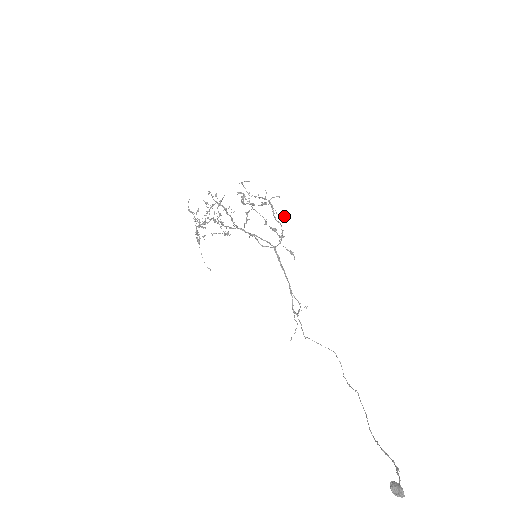
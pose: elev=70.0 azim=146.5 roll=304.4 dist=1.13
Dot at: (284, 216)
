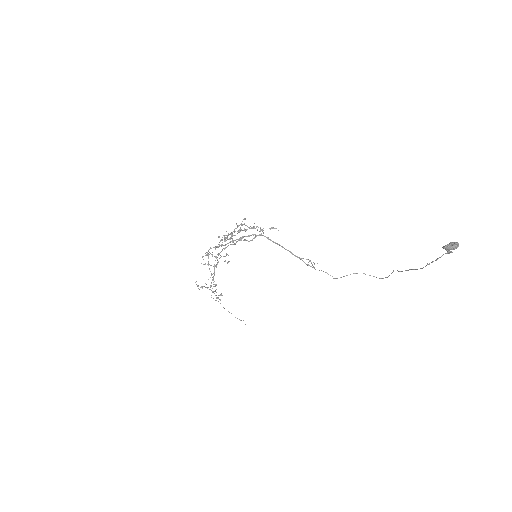
Dot at: occluded
